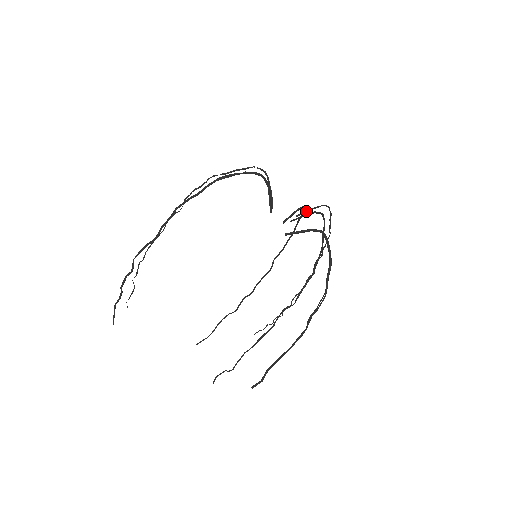
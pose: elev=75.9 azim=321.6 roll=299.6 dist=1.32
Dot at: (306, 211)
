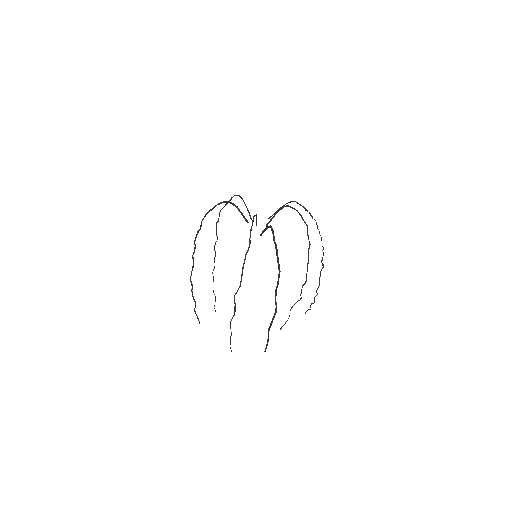
Dot at: (275, 212)
